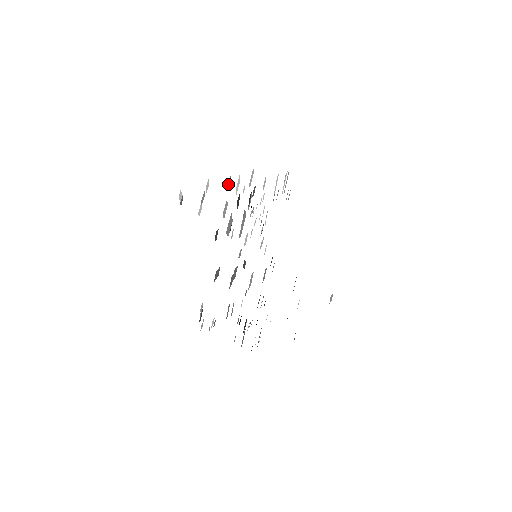
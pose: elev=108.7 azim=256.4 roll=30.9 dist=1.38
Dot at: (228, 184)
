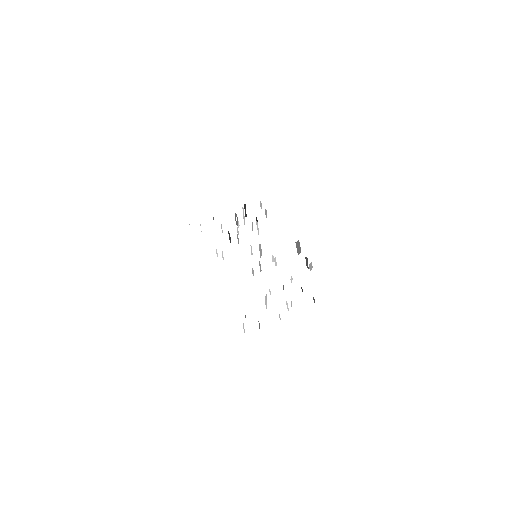
Dot at: occluded
